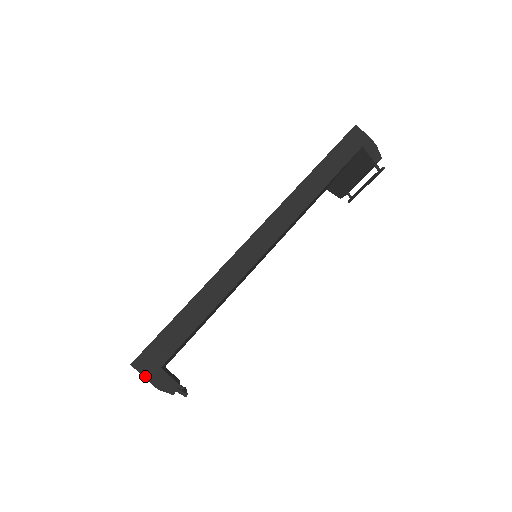
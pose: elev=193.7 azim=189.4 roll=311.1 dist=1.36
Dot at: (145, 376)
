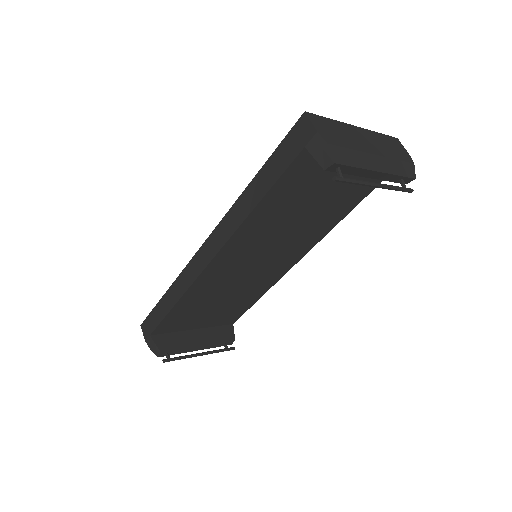
Dot at: (144, 337)
